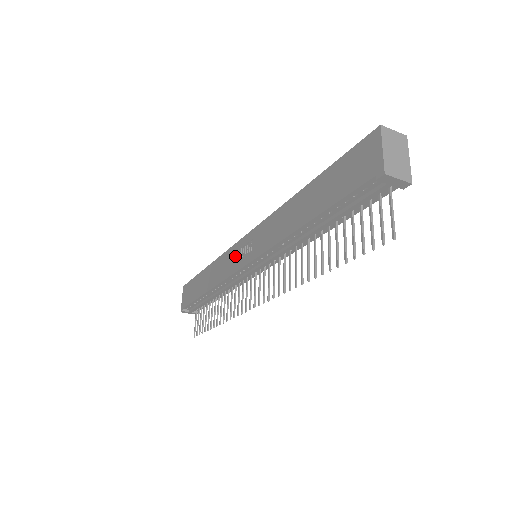
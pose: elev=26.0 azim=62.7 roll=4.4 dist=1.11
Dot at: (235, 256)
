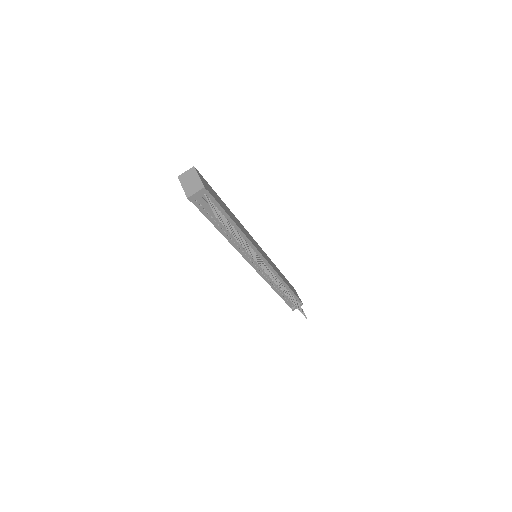
Dot at: occluded
